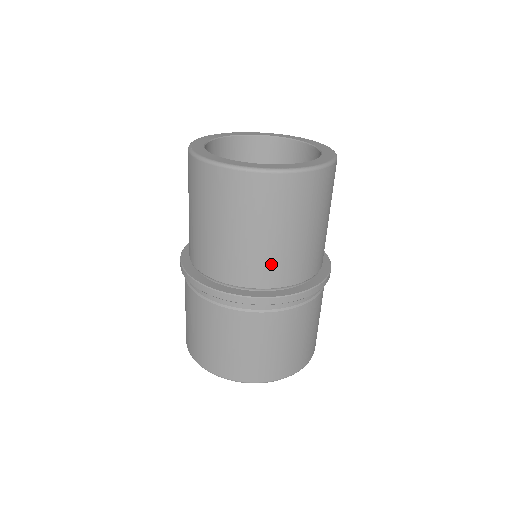
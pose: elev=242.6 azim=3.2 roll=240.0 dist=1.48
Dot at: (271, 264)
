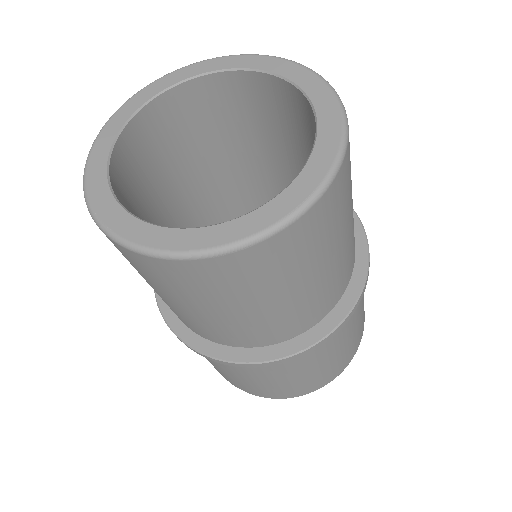
Dot at: (316, 303)
